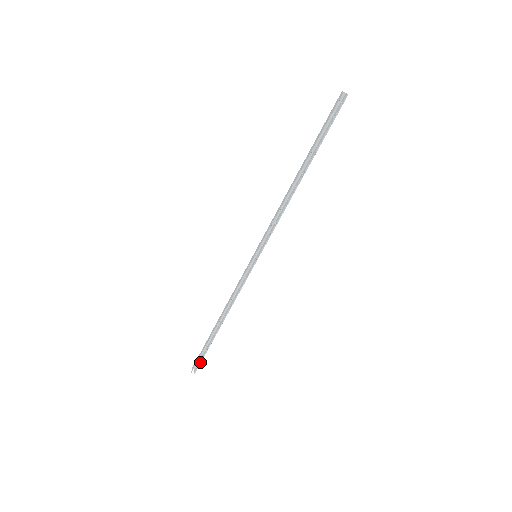
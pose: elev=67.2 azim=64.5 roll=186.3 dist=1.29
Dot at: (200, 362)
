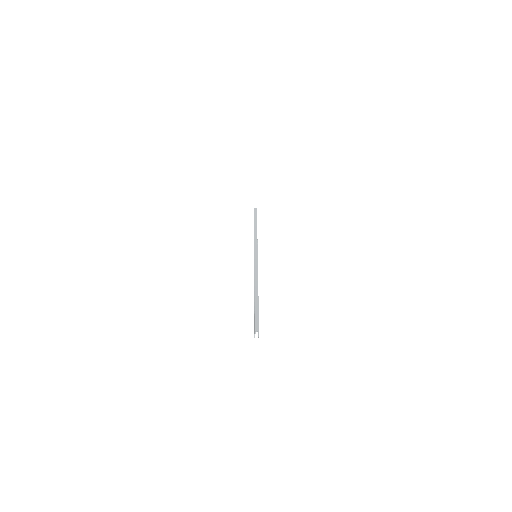
Dot at: occluded
